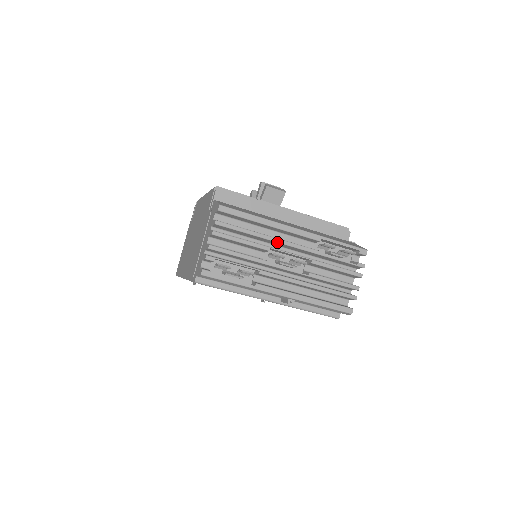
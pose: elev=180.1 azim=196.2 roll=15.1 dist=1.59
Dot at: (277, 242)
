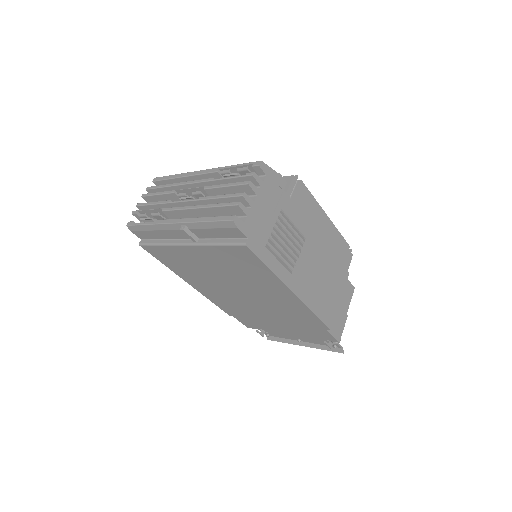
Dot at: (182, 185)
